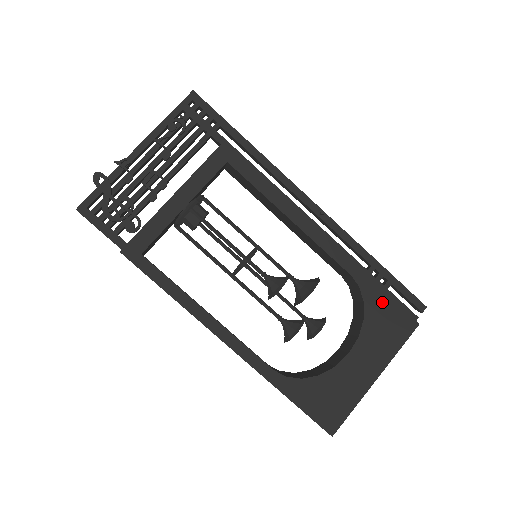
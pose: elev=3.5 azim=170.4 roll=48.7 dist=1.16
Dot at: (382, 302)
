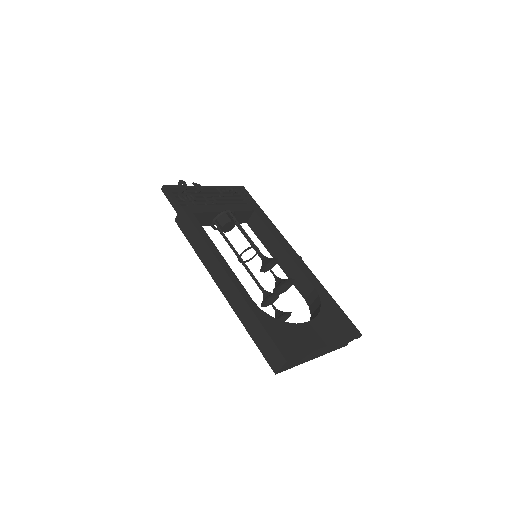
Dot at: (333, 310)
